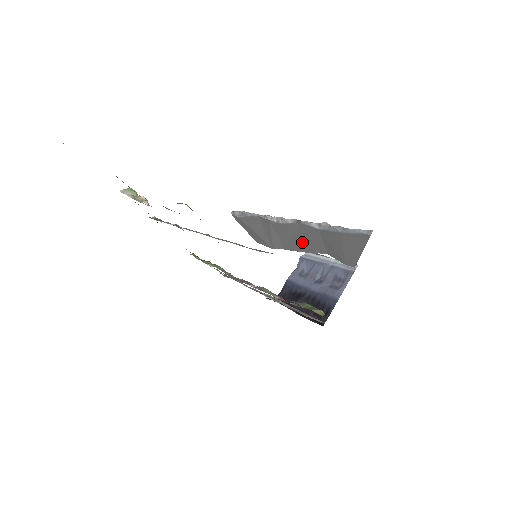
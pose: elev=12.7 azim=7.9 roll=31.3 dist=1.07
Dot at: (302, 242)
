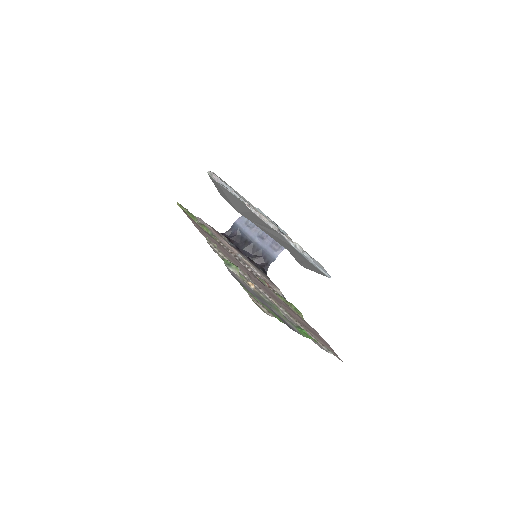
Dot at: (272, 235)
